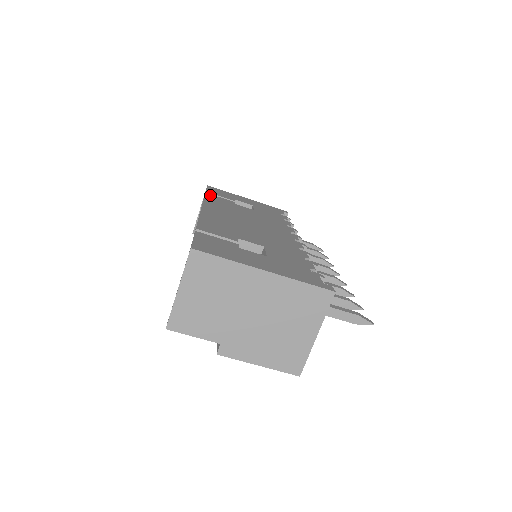
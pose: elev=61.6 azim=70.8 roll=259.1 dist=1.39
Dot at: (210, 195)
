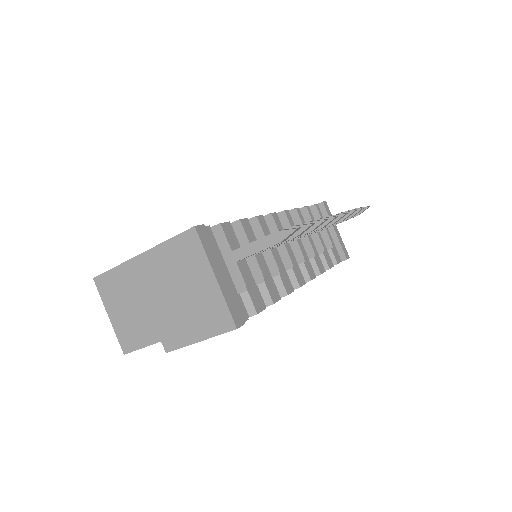
Dot at: occluded
